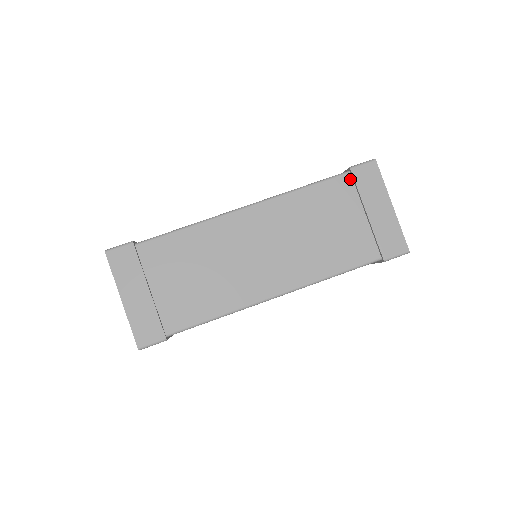
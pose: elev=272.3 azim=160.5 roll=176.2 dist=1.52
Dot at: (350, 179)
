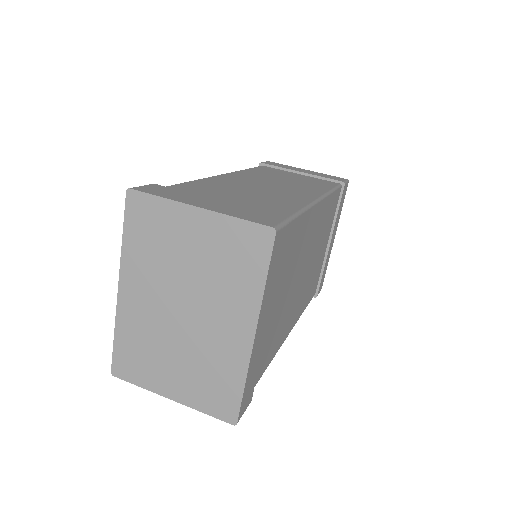
Dot at: (267, 167)
